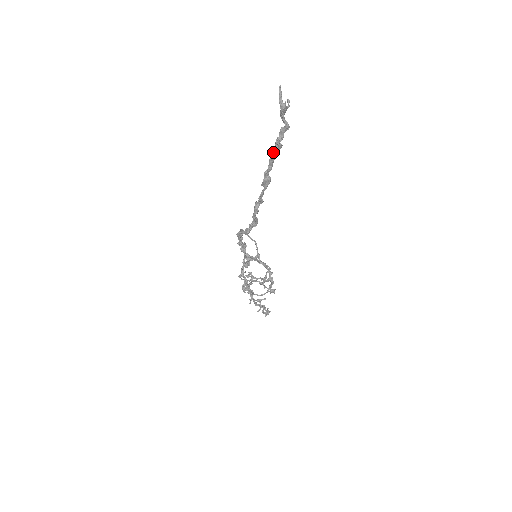
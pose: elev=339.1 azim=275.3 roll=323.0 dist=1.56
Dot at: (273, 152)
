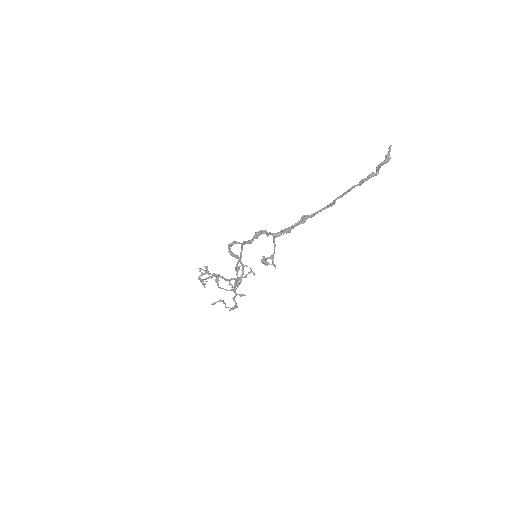
Dot at: (355, 186)
